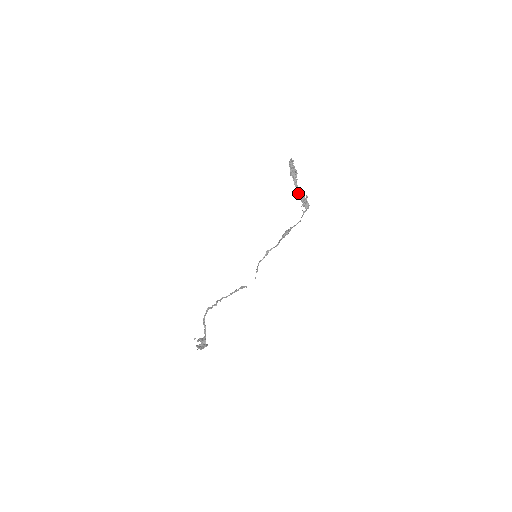
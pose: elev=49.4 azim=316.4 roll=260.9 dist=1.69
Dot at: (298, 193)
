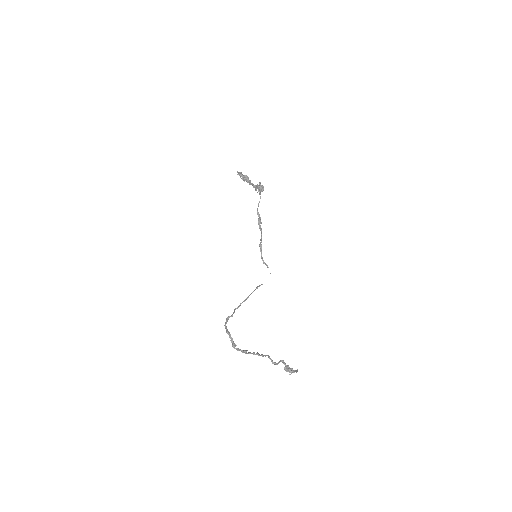
Dot at: (253, 187)
